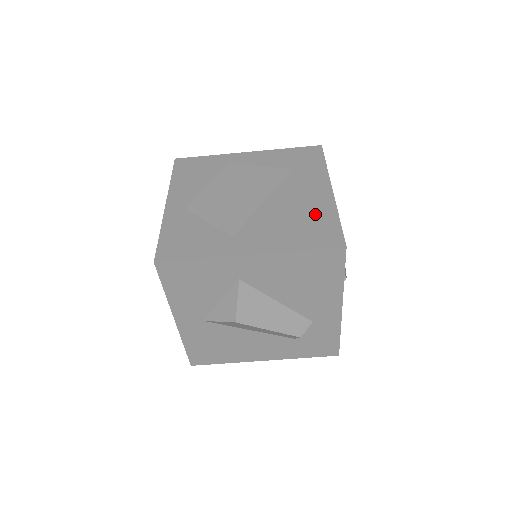
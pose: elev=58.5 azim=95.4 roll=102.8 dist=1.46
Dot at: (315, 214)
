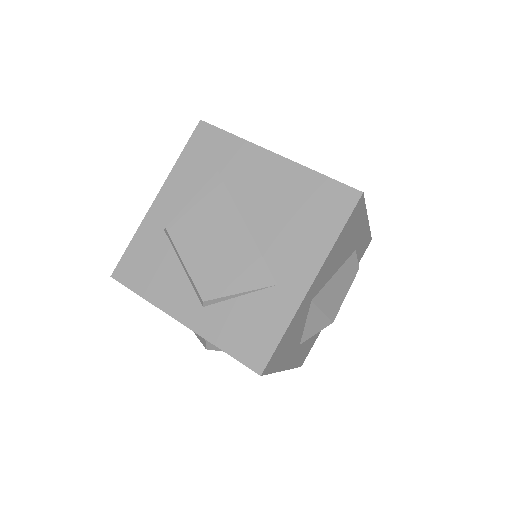
Dot at: (300, 192)
